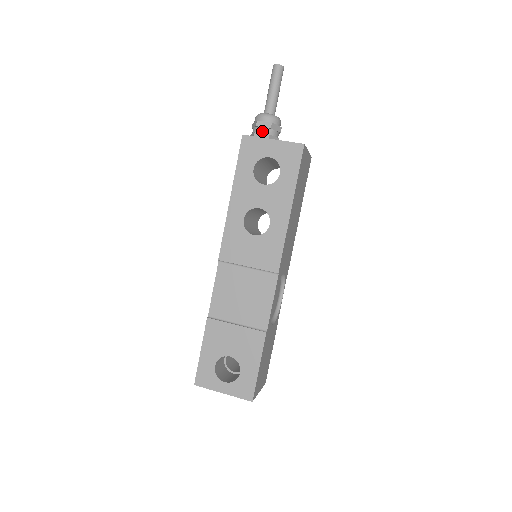
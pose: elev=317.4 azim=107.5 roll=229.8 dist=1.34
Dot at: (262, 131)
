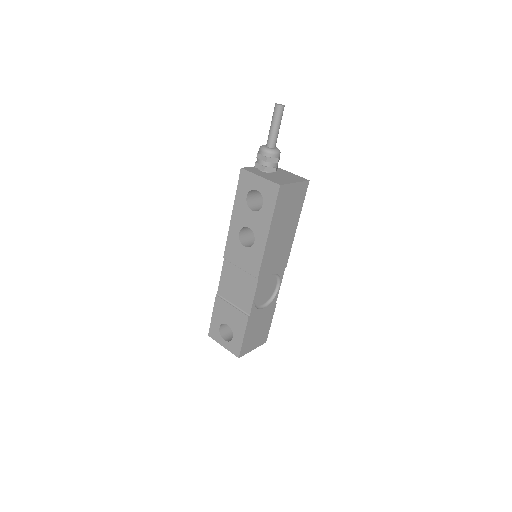
Dot at: (260, 163)
